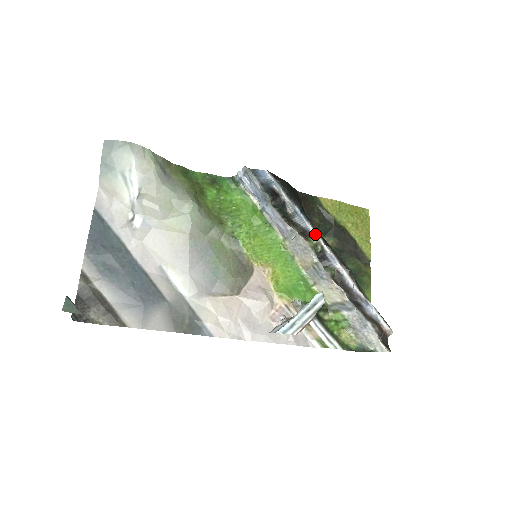
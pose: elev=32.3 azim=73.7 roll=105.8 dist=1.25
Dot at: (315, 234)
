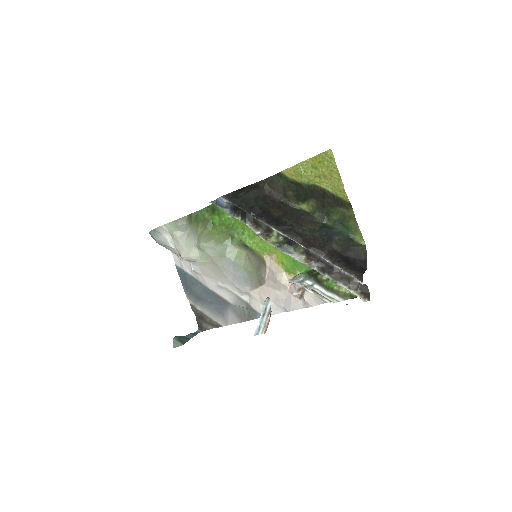
Dot at: (272, 229)
